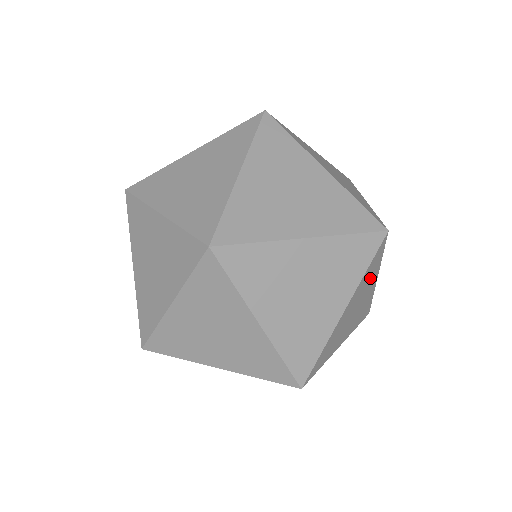
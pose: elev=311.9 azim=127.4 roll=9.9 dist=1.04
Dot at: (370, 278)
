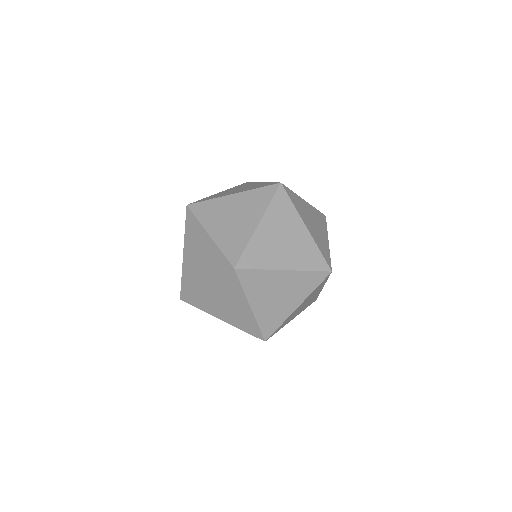
Dot at: (317, 290)
